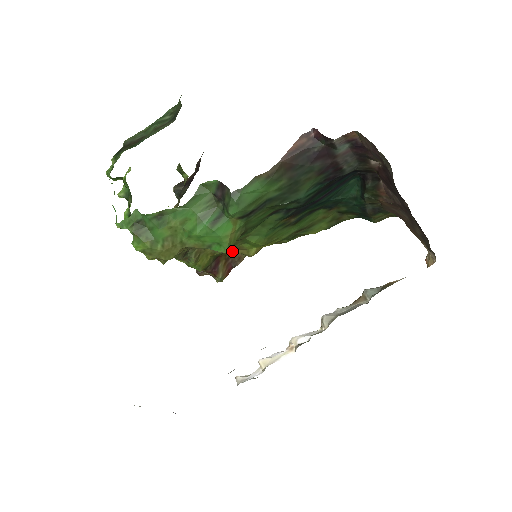
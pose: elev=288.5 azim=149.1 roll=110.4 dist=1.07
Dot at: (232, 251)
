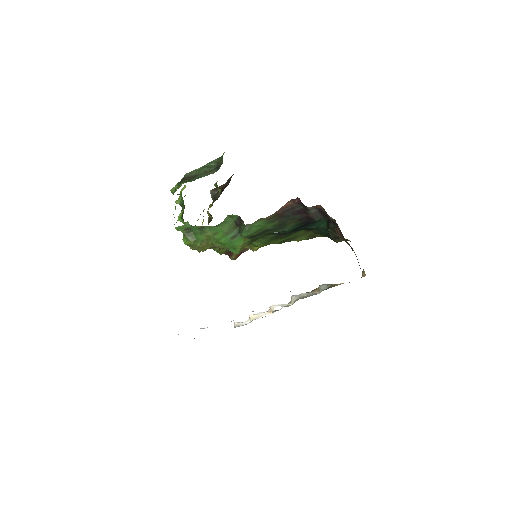
Dot at: occluded
